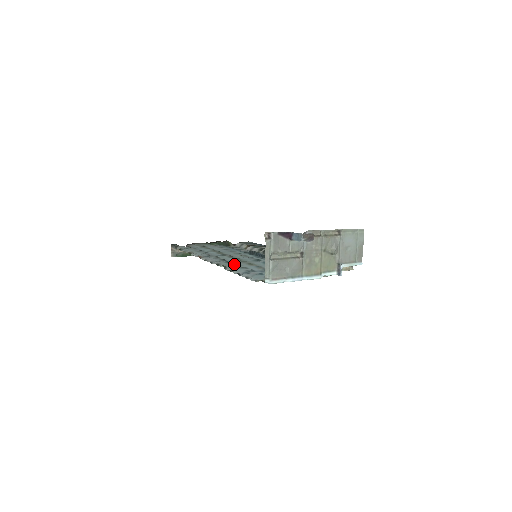
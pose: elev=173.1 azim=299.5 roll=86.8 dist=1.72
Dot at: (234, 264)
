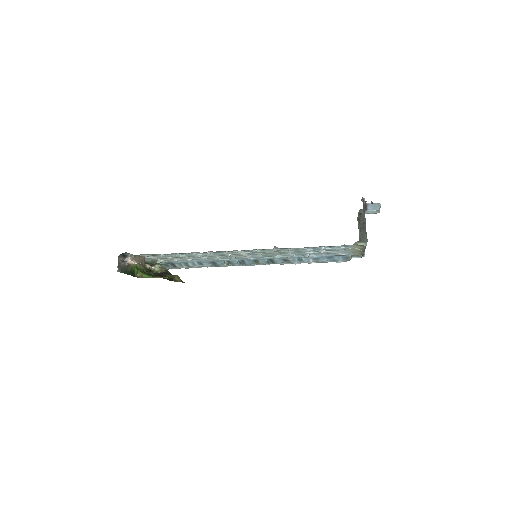
Dot at: (278, 248)
